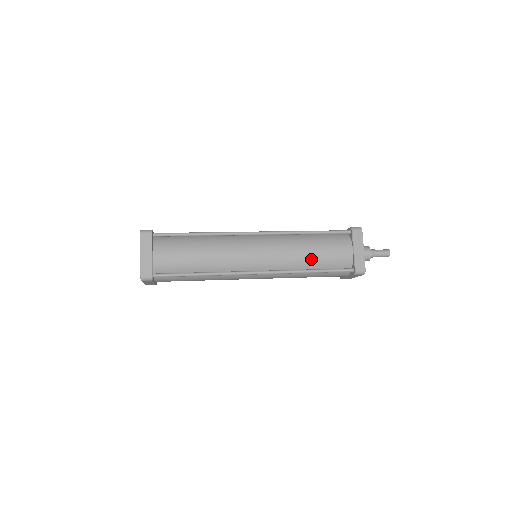
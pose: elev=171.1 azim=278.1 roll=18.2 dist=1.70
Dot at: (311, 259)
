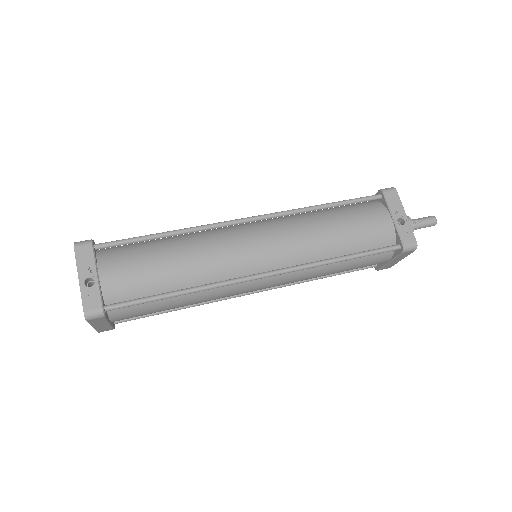
Dot at: occluded
